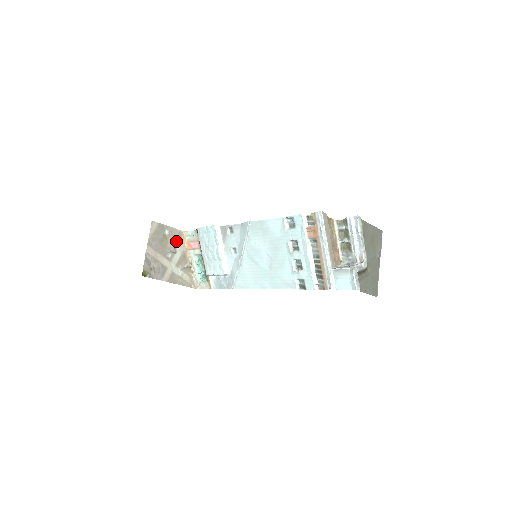
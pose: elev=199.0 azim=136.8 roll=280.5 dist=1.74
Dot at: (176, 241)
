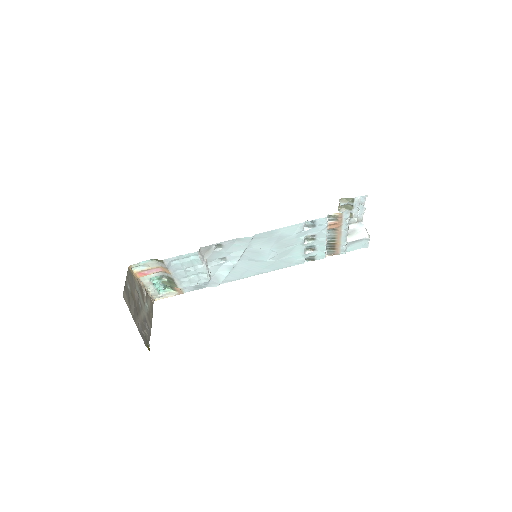
Dot at: (132, 284)
